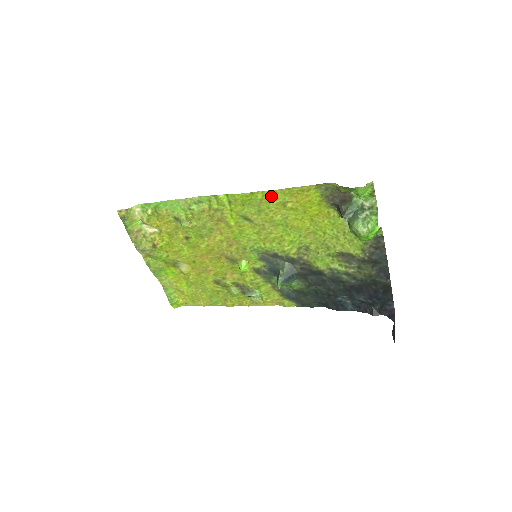
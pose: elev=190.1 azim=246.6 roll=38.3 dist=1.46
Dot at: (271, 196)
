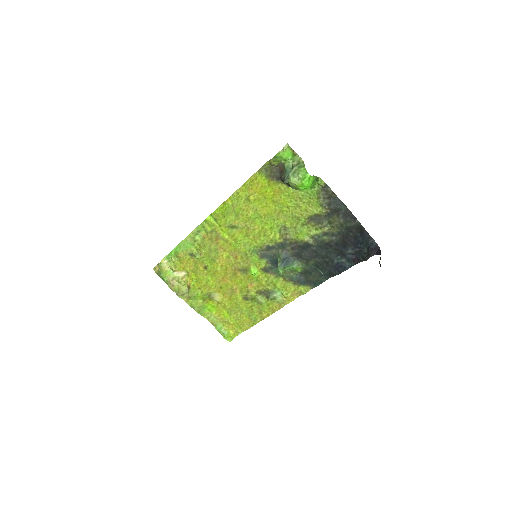
Dot at: (237, 198)
